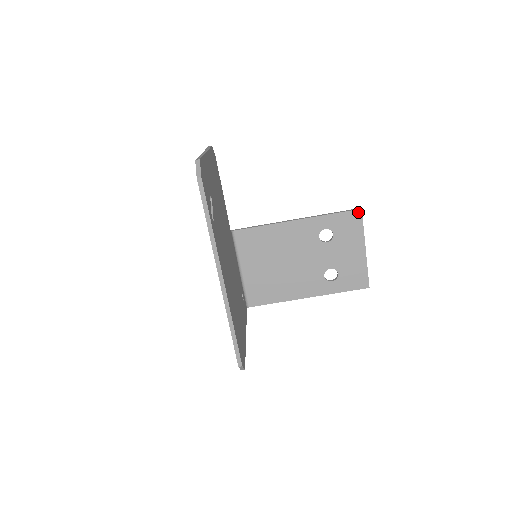
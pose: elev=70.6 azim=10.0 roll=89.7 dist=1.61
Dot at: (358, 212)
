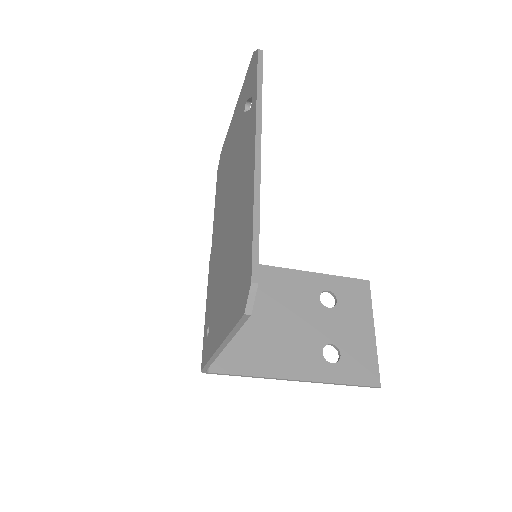
Dot at: (365, 283)
